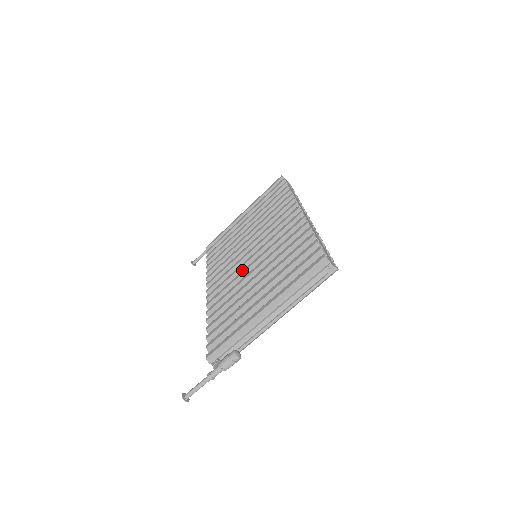
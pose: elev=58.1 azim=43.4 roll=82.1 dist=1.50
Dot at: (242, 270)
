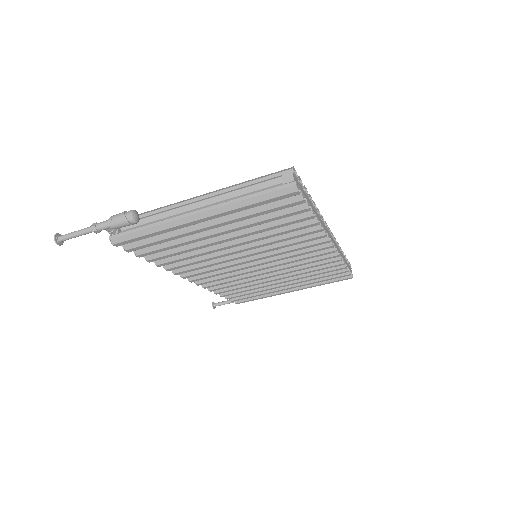
Dot at: occluded
